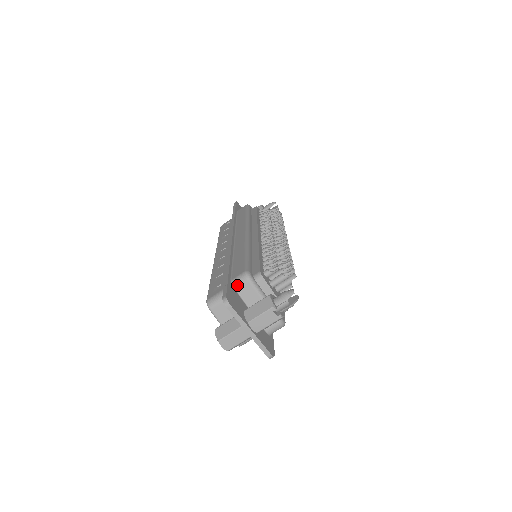
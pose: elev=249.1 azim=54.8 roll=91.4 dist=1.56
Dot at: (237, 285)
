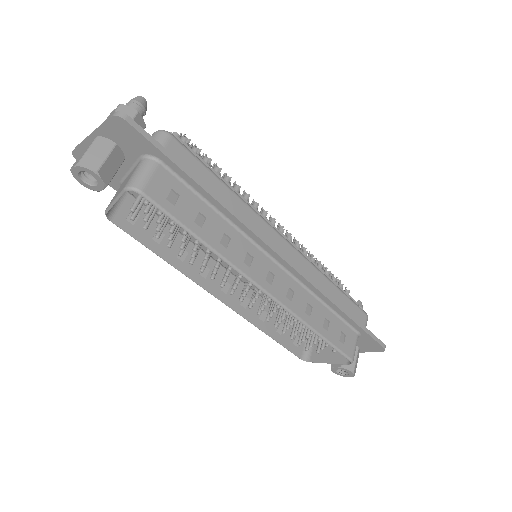
Dot at: occluded
